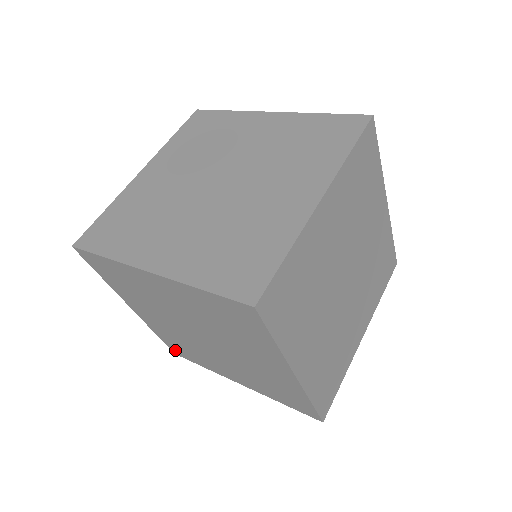
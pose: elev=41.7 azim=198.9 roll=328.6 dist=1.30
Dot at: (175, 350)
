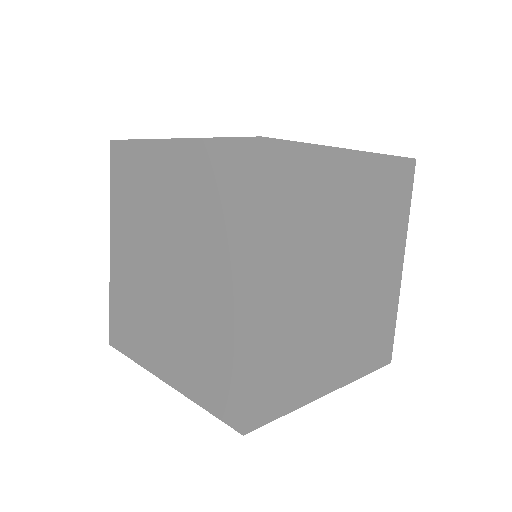
Dot at: occluded
